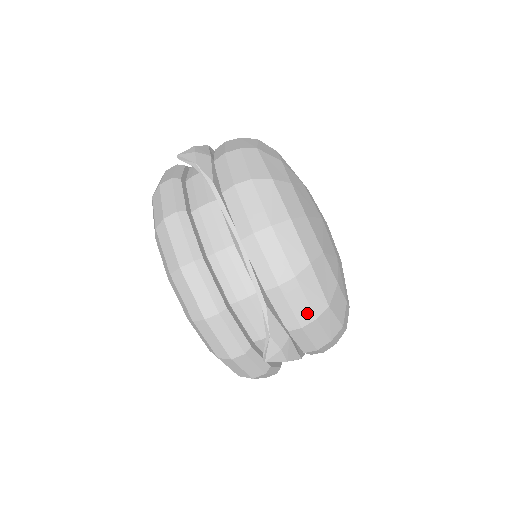
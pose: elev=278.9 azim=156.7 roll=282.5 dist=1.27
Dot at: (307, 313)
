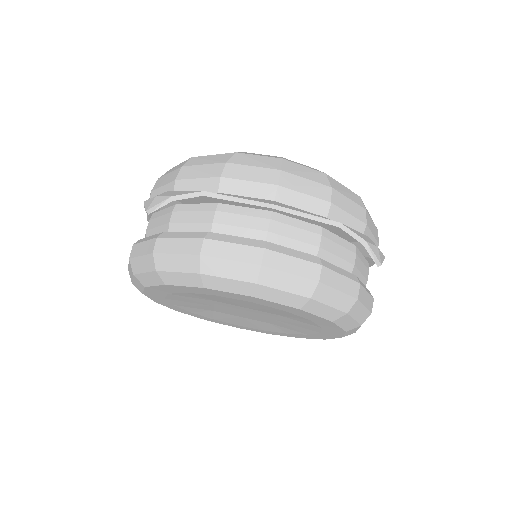
Dot at: (359, 210)
